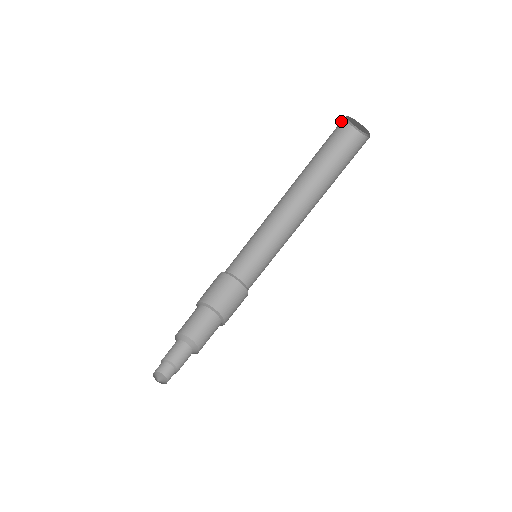
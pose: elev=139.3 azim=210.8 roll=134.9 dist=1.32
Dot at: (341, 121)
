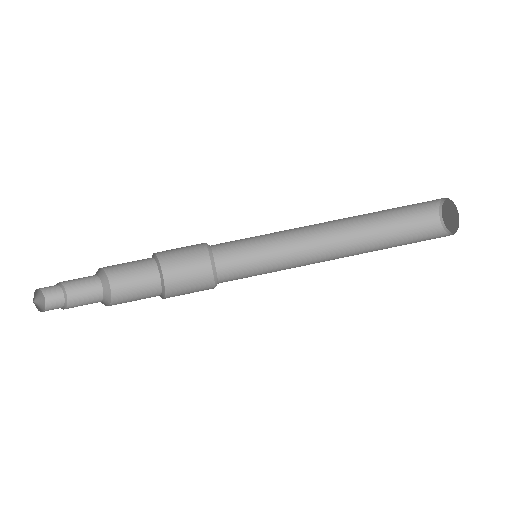
Dot at: (435, 203)
